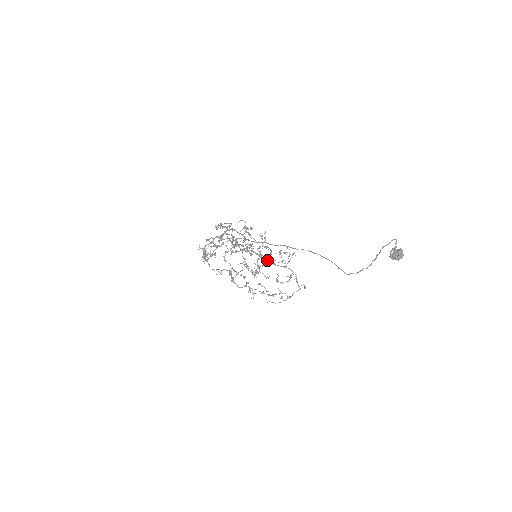
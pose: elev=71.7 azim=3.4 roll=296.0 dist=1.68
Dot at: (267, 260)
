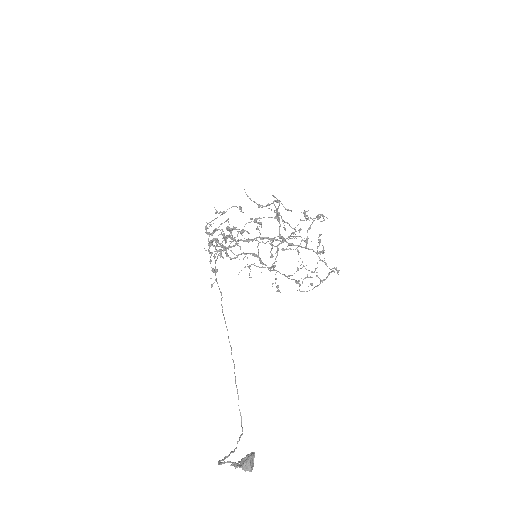
Dot at: (282, 241)
